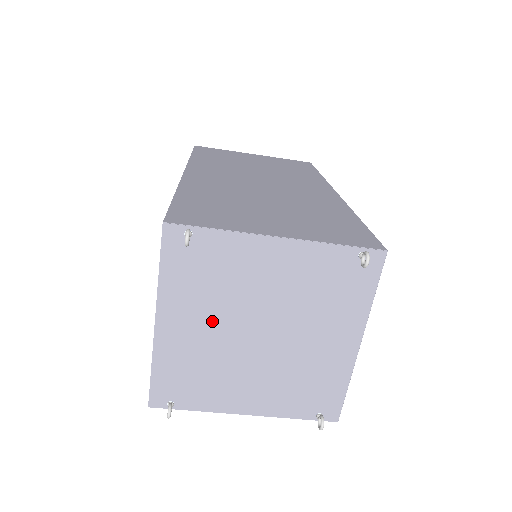
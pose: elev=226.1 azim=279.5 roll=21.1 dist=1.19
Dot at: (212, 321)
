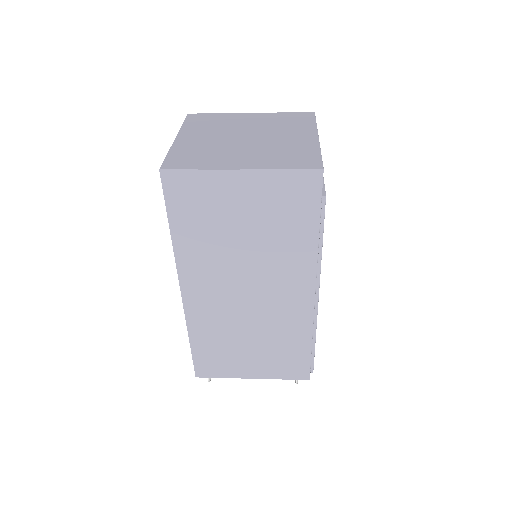
Dot at: occluded
